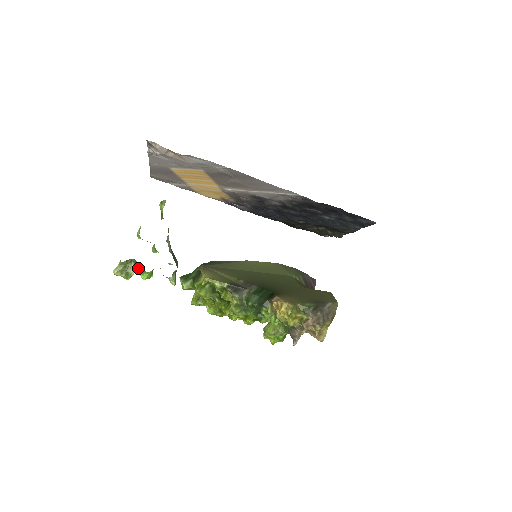
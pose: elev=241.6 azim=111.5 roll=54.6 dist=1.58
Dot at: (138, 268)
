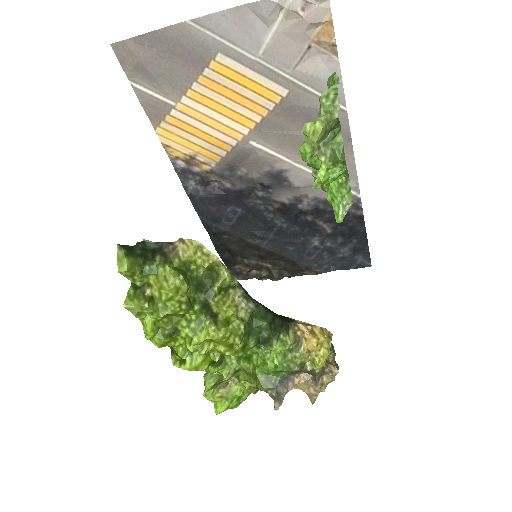
Dot at: (331, 151)
